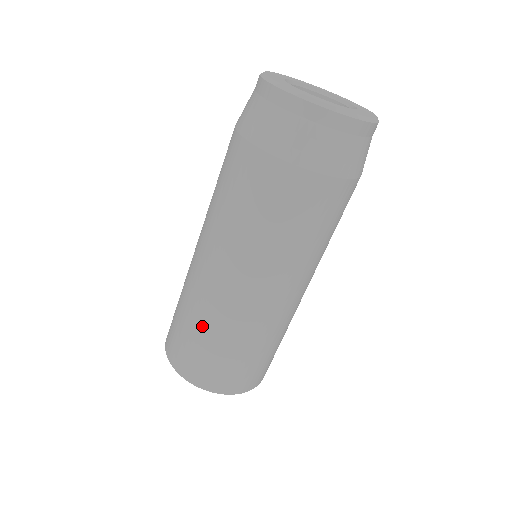
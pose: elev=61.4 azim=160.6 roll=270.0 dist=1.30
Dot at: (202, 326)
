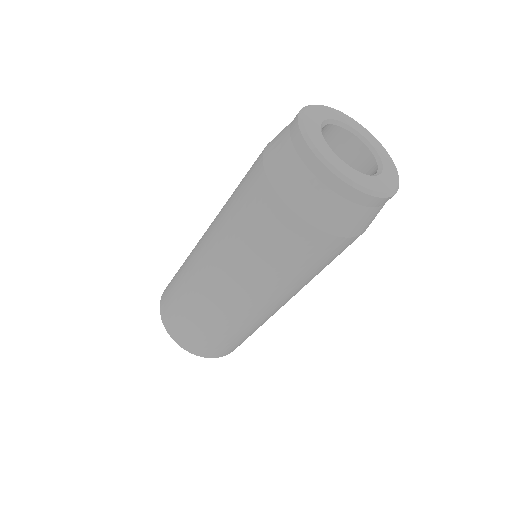
Dot at: (182, 277)
